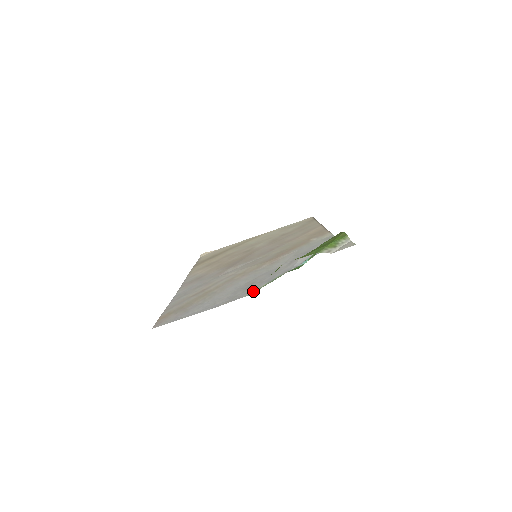
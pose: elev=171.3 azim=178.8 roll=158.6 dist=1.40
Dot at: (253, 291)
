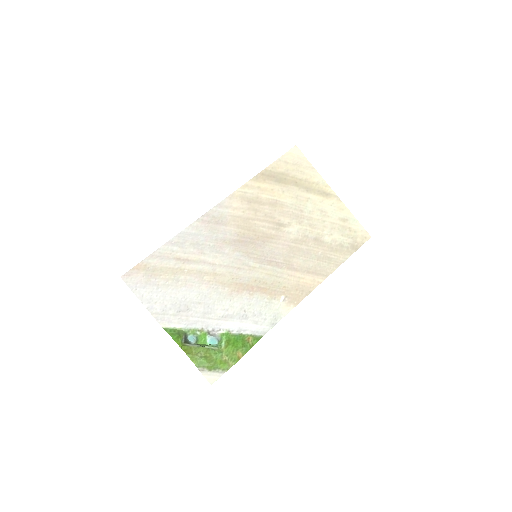
Dot at: (170, 326)
